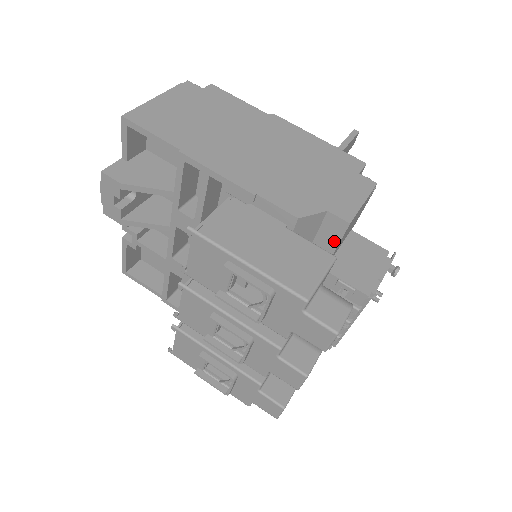
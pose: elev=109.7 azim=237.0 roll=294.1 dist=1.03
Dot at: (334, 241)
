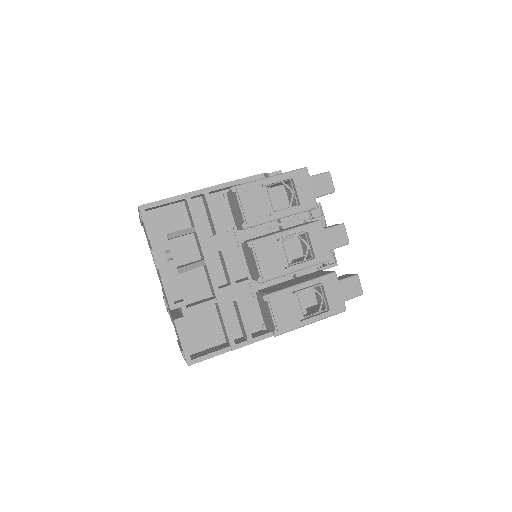
Dot at: occluded
